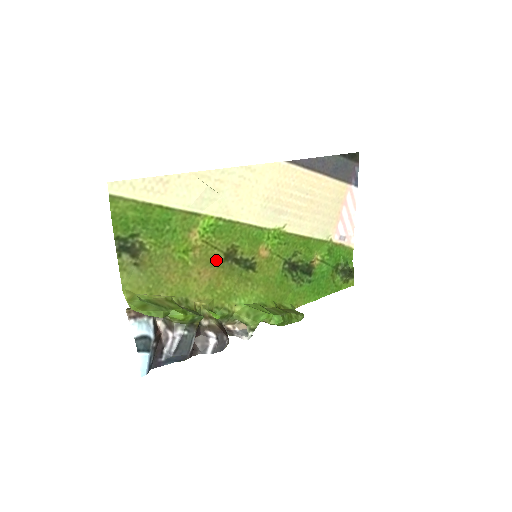
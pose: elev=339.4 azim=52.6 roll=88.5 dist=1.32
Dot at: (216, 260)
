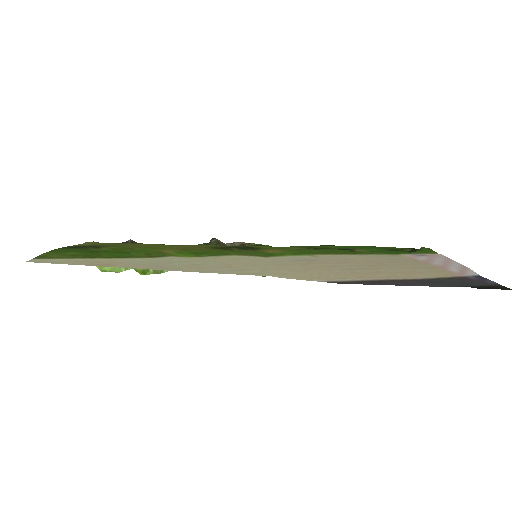
Dot at: (201, 247)
